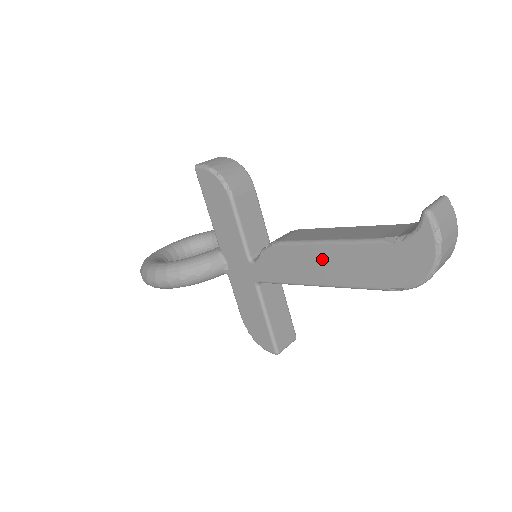
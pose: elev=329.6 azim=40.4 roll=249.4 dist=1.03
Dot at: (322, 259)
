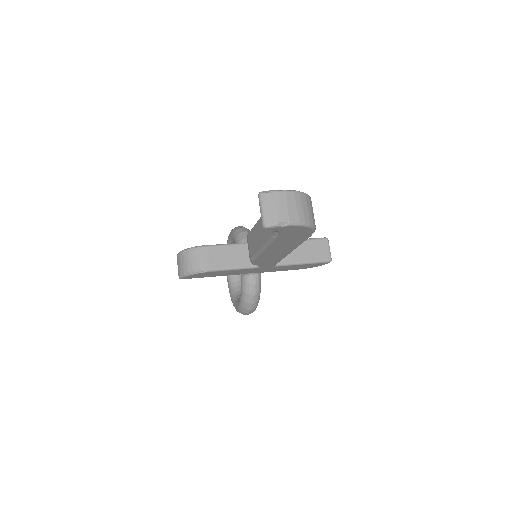
Dot at: (273, 252)
